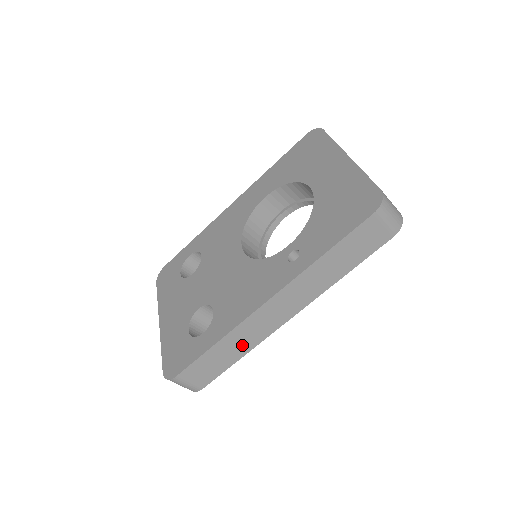
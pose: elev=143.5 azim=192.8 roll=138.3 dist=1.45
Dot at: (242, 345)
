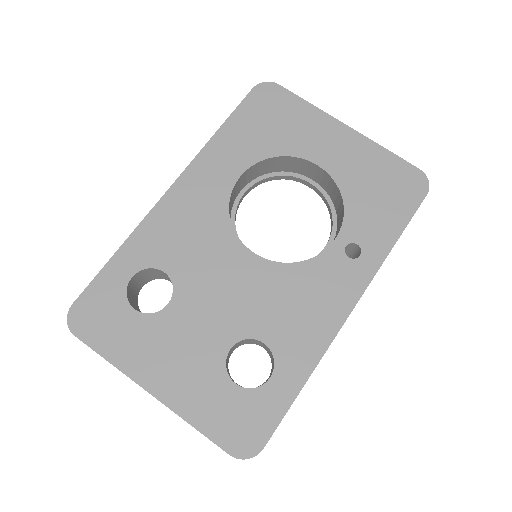
Dot at: occluded
